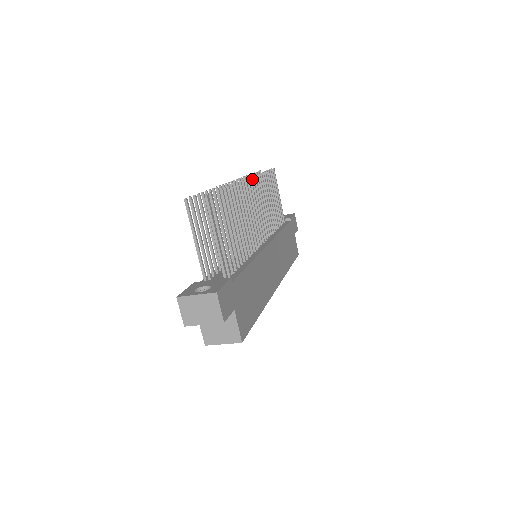
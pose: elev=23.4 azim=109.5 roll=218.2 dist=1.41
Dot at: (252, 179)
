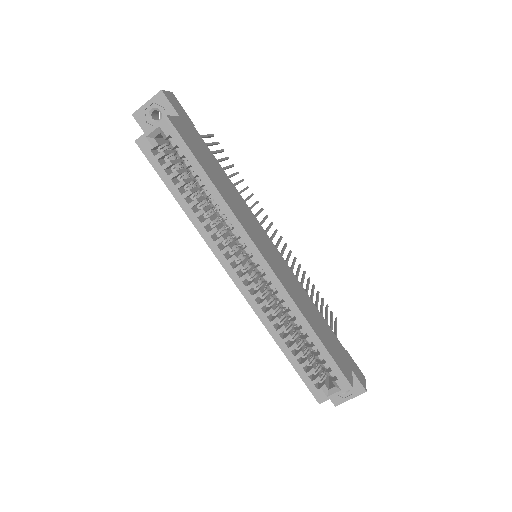
Dot at: (285, 244)
